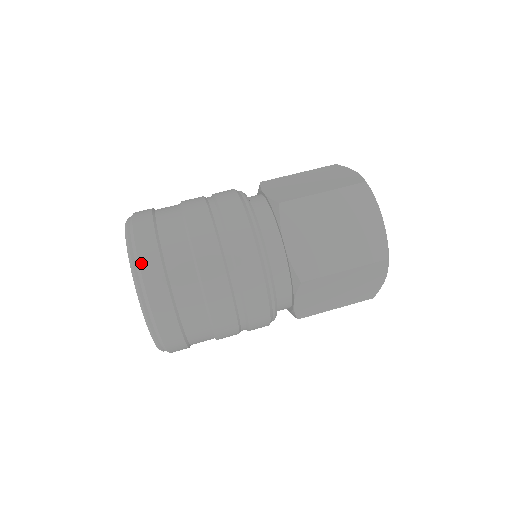
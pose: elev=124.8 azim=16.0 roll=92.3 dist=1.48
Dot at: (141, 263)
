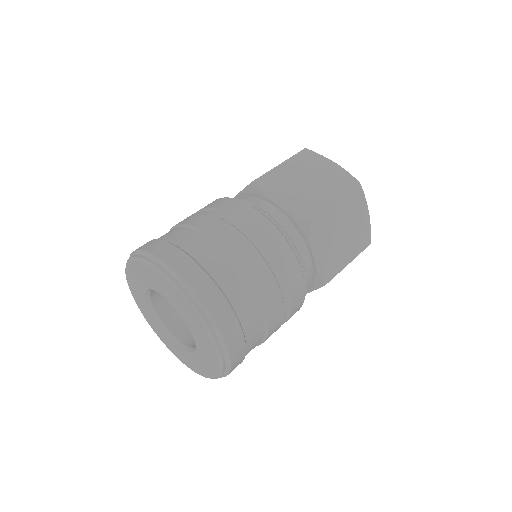
Dot at: (163, 259)
